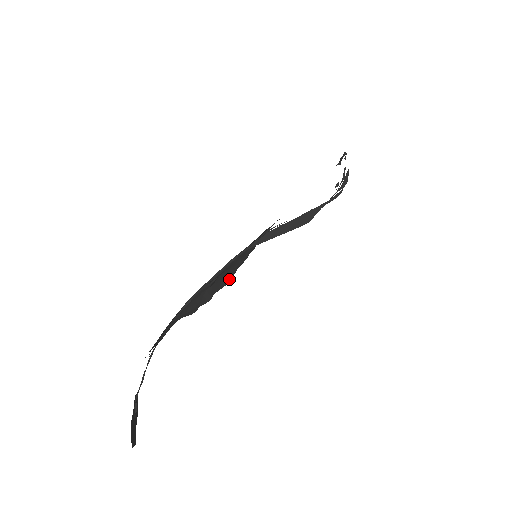
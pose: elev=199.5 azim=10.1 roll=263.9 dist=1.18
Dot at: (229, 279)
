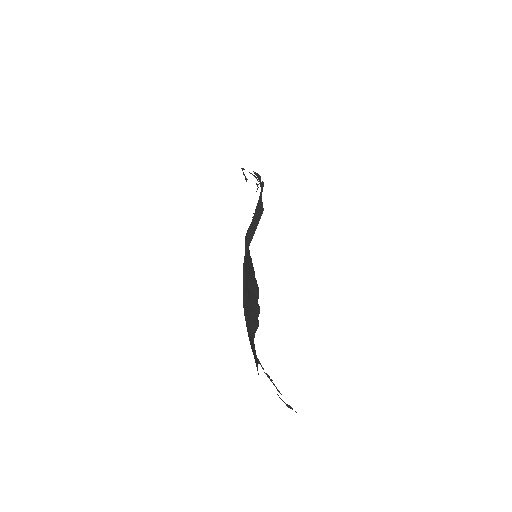
Dot at: (257, 287)
